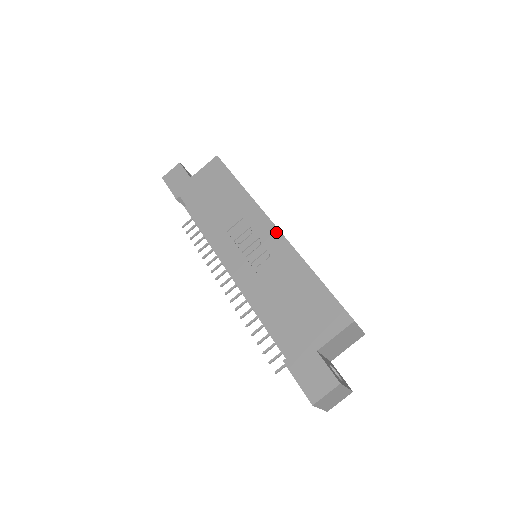
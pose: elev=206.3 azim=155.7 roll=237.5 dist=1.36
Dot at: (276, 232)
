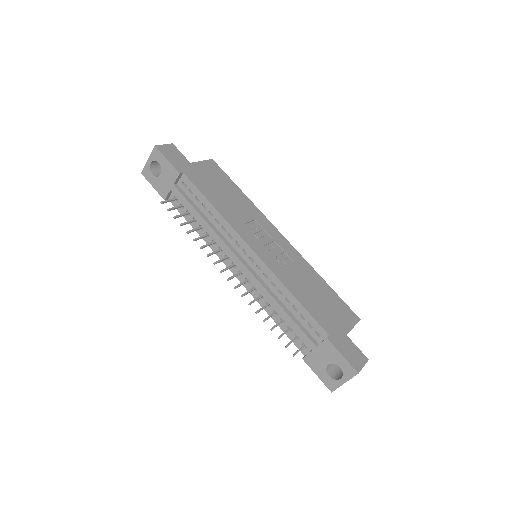
Dot at: (287, 242)
